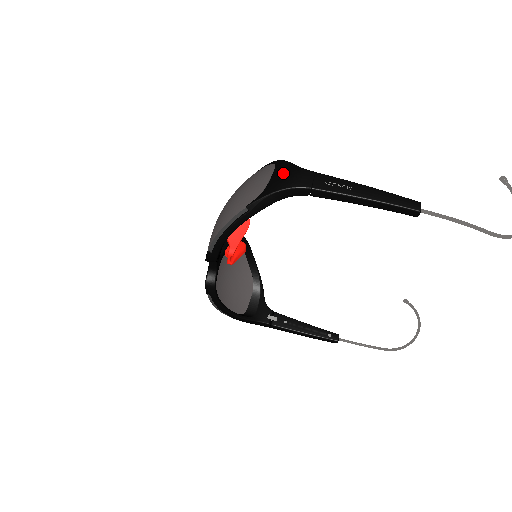
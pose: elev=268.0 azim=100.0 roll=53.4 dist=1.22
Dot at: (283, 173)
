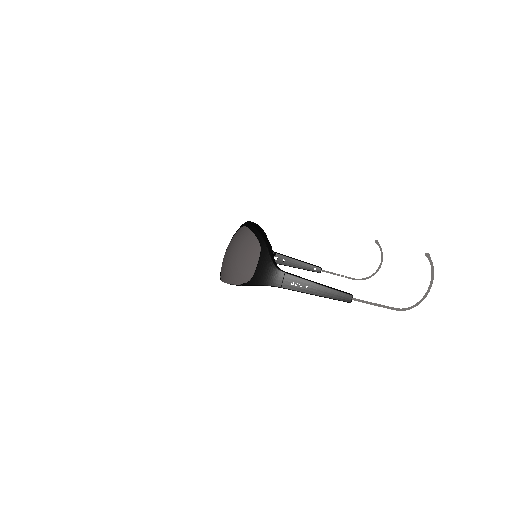
Dot at: (264, 269)
